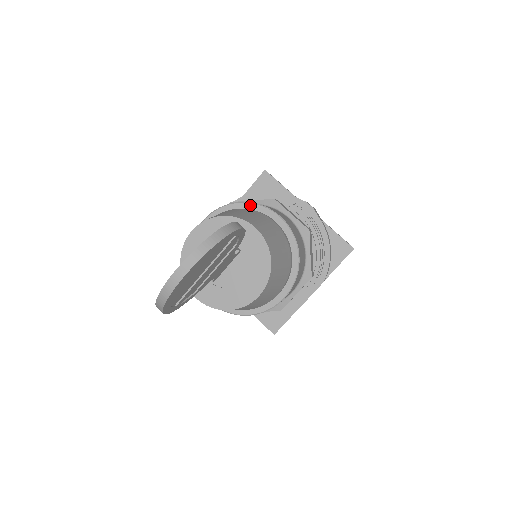
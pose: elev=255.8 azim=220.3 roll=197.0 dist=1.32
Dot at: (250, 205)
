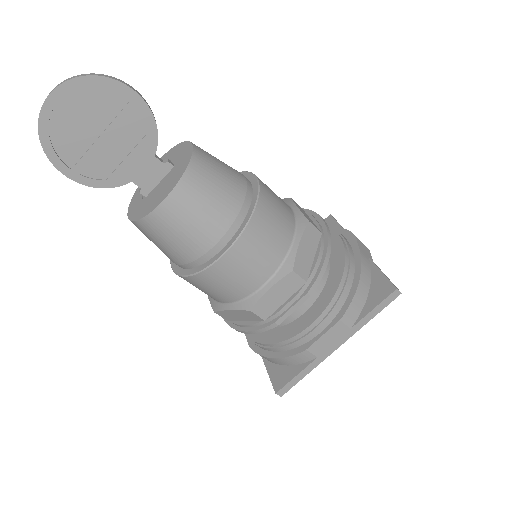
Dot at: occluded
